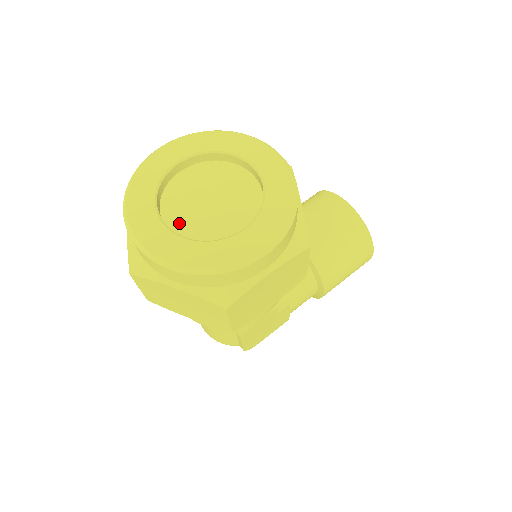
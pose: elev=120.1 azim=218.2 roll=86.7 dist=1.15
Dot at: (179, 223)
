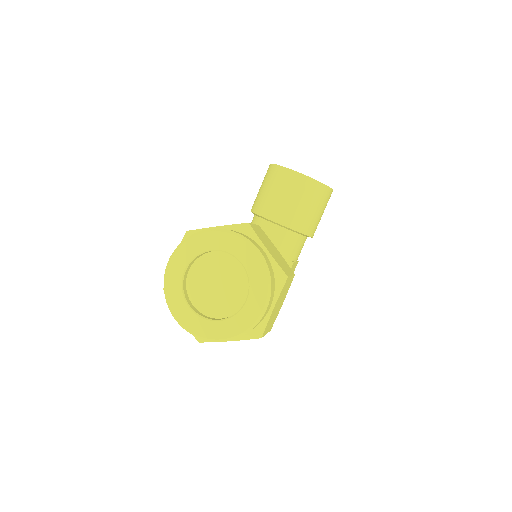
Dot at: (208, 308)
